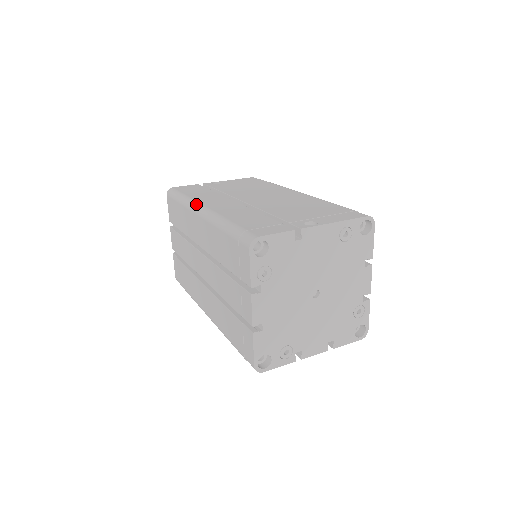
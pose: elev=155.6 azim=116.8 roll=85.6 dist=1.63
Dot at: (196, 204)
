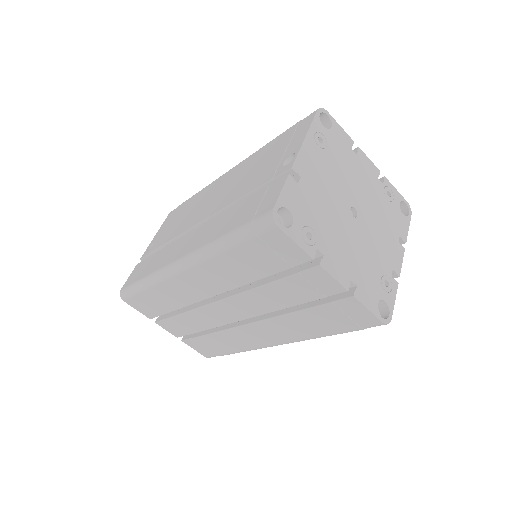
Dot at: (166, 269)
